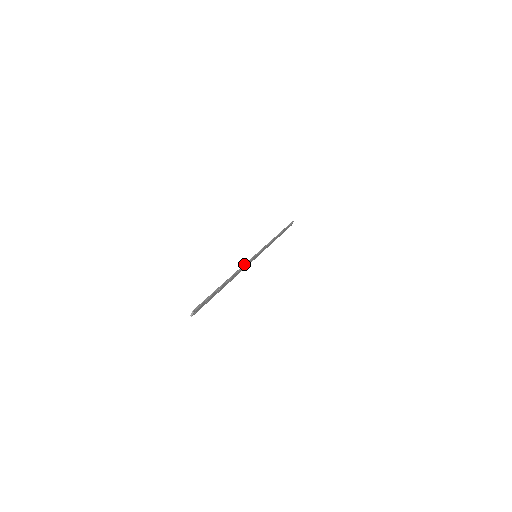
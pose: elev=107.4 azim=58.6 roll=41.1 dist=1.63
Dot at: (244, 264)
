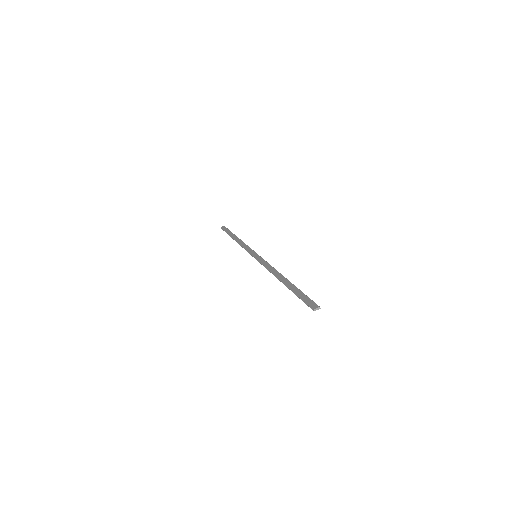
Dot at: occluded
